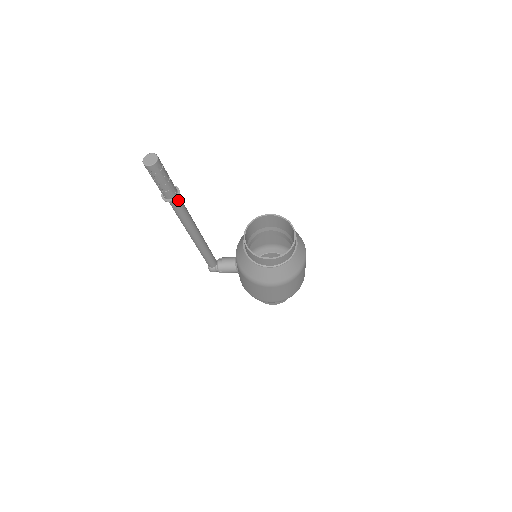
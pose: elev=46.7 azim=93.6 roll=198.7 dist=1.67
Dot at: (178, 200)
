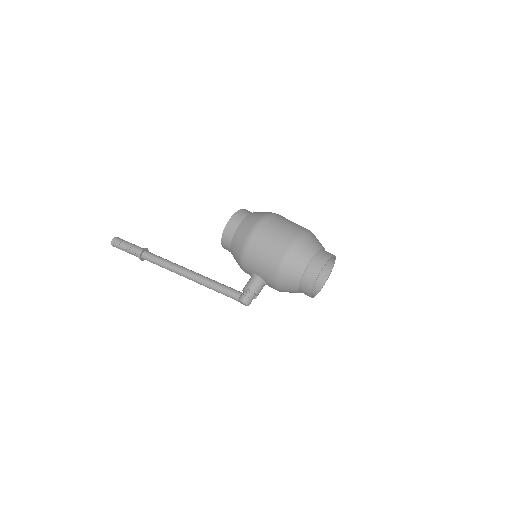
Dot at: (150, 253)
